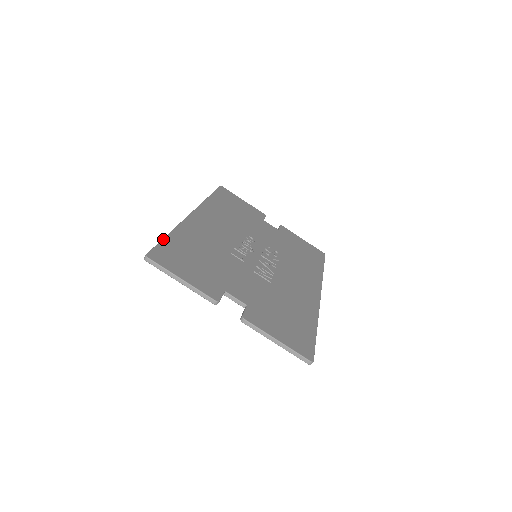
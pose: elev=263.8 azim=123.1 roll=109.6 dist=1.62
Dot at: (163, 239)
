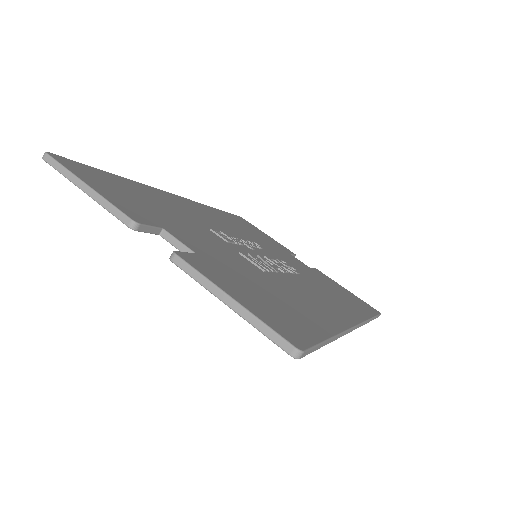
Dot at: (98, 169)
